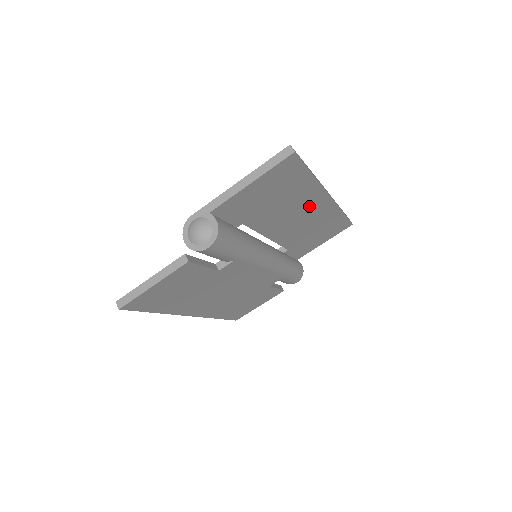
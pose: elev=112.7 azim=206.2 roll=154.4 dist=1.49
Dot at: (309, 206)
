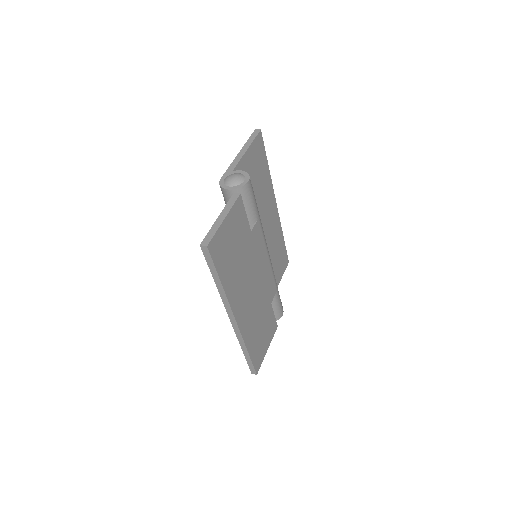
Dot at: (269, 210)
